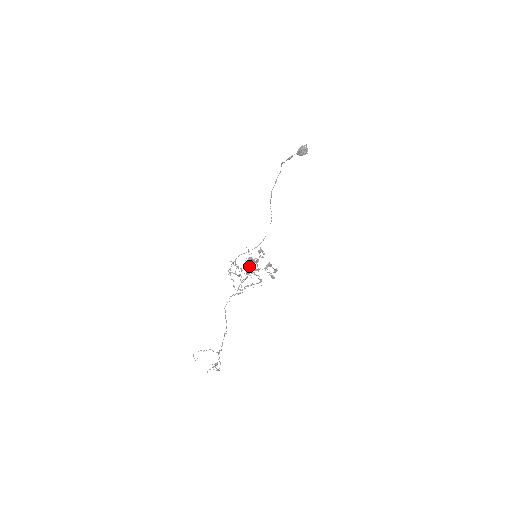
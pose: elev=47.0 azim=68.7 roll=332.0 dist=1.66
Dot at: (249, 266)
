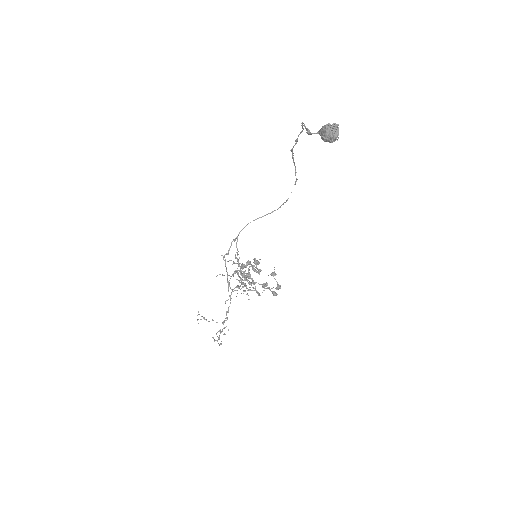
Dot at: (243, 272)
